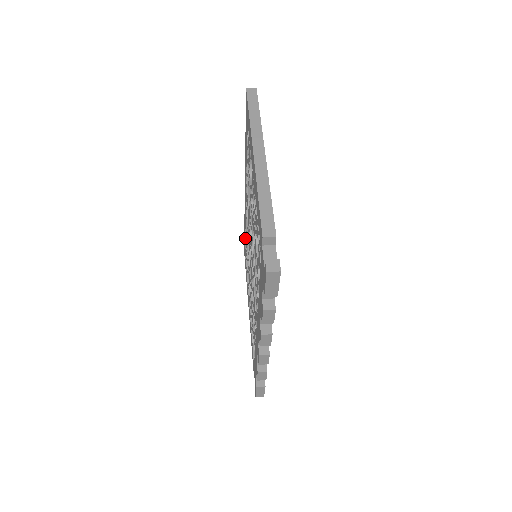
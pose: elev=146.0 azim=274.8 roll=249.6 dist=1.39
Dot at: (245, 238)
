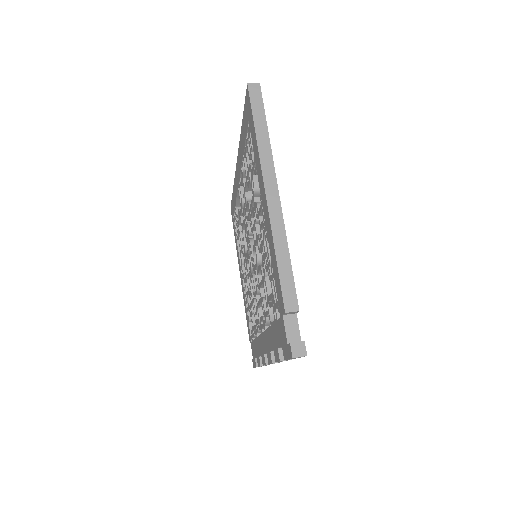
Dot at: (235, 207)
